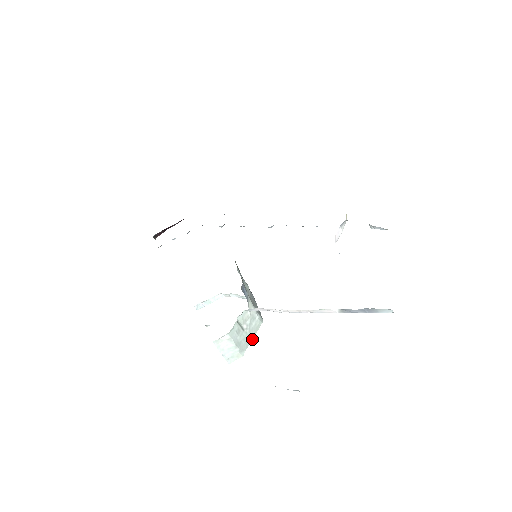
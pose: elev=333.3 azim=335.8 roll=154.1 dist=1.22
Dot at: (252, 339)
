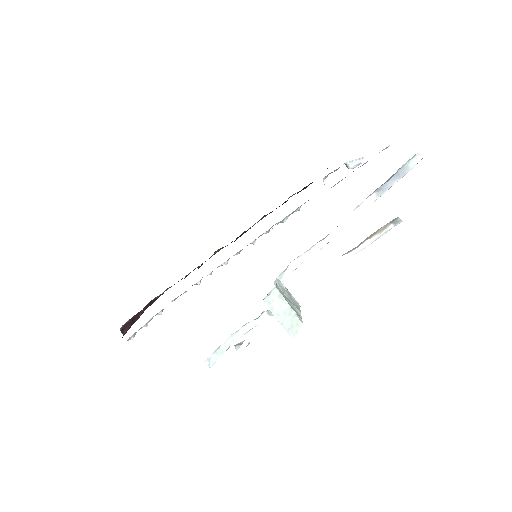
Dot at: (300, 315)
